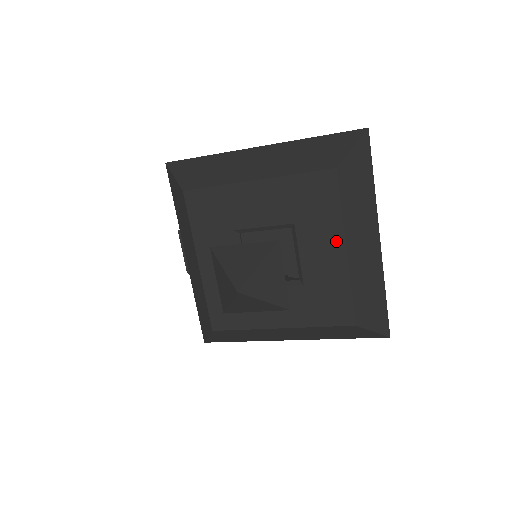
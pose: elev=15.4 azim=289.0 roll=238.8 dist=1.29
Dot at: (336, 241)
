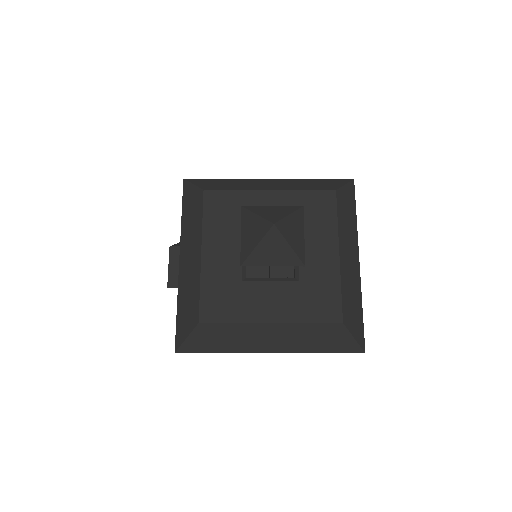
Dot at: (331, 245)
